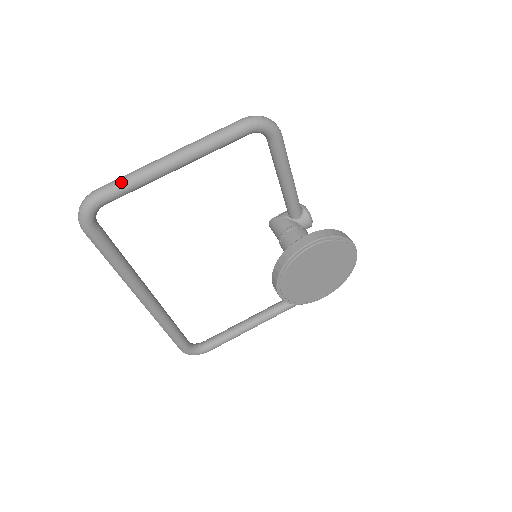
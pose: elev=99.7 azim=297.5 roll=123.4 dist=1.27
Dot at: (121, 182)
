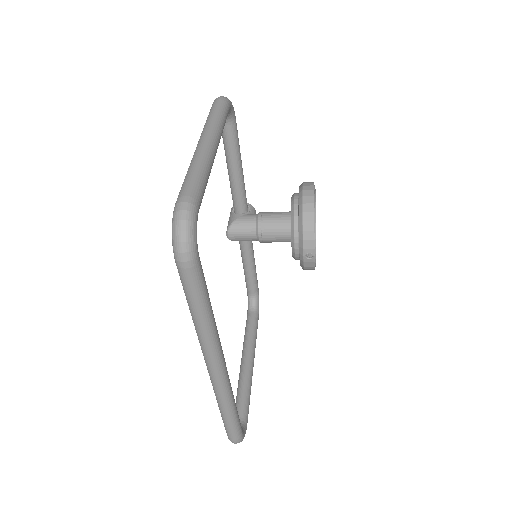
Dot at: (197, 177)
